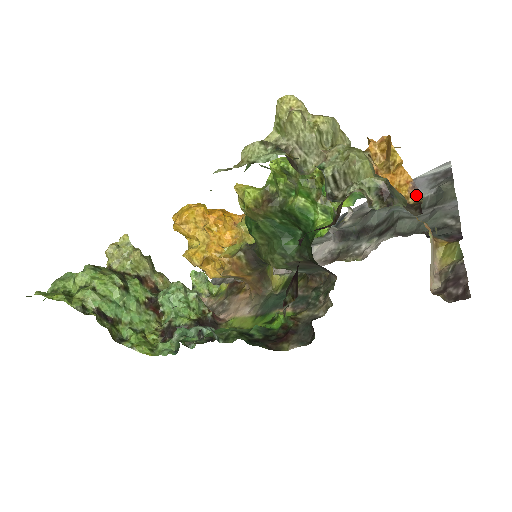
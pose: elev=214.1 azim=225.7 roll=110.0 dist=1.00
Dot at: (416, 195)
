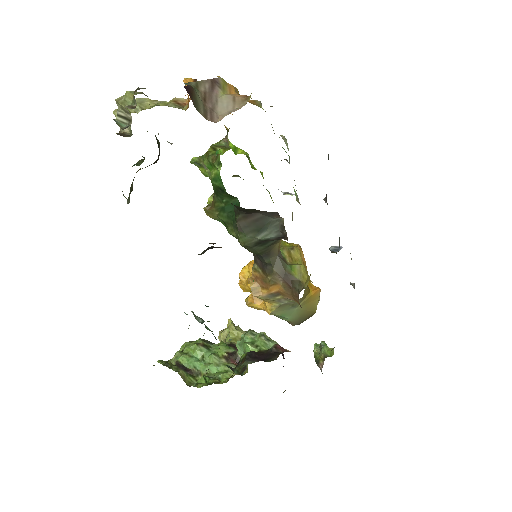
Dot at: occluded
